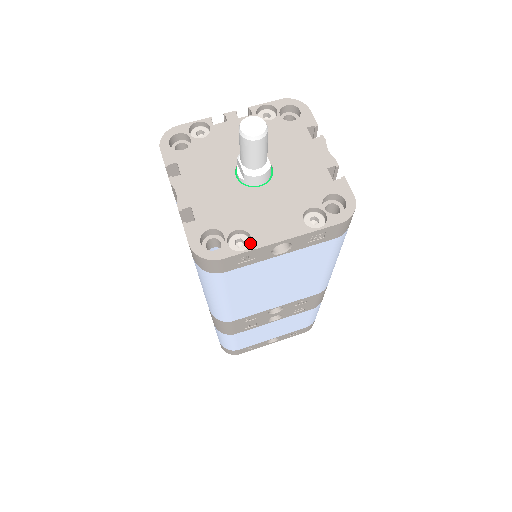
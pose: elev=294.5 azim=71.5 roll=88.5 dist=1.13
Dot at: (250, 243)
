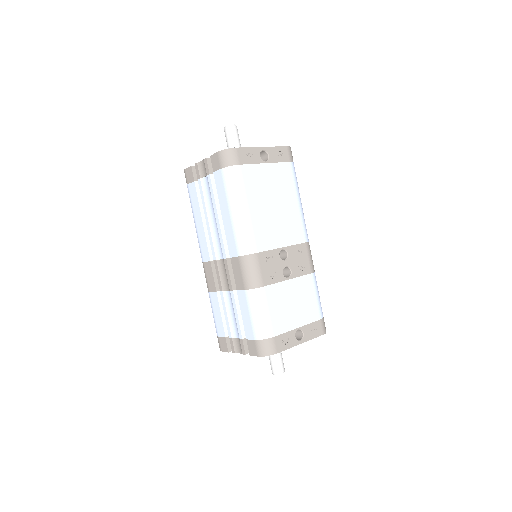
Dot at: occluded
